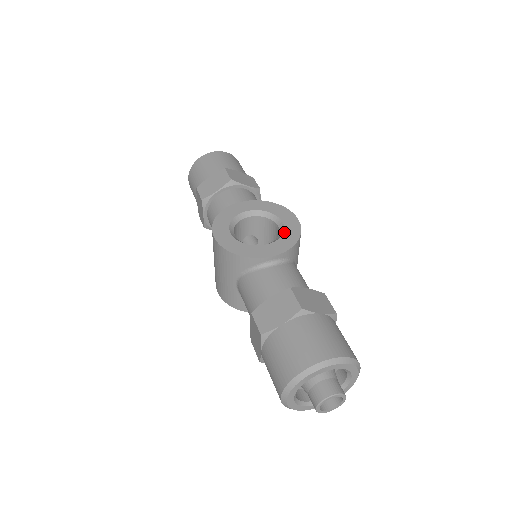
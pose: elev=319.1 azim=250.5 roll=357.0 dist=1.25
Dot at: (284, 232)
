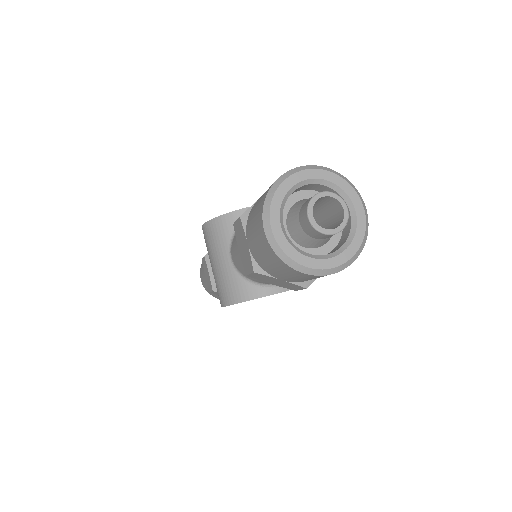
Dot at: occluded
